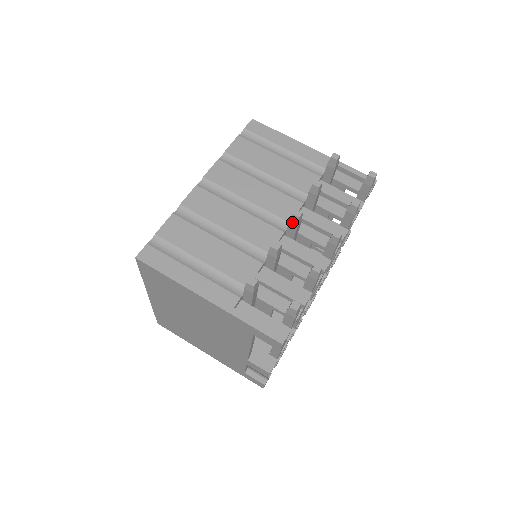
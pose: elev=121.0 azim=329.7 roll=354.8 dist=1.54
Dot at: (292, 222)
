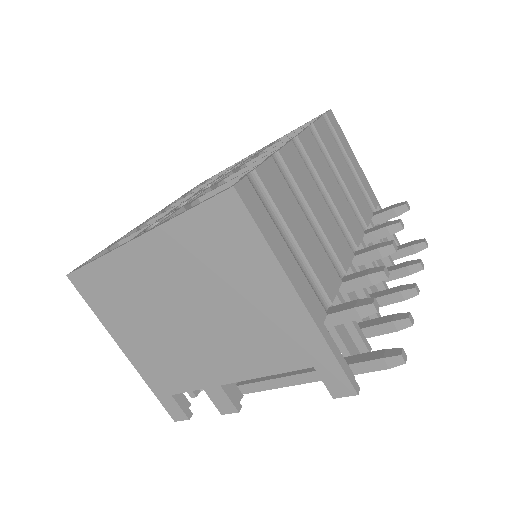
Dot at: (380, 251)
